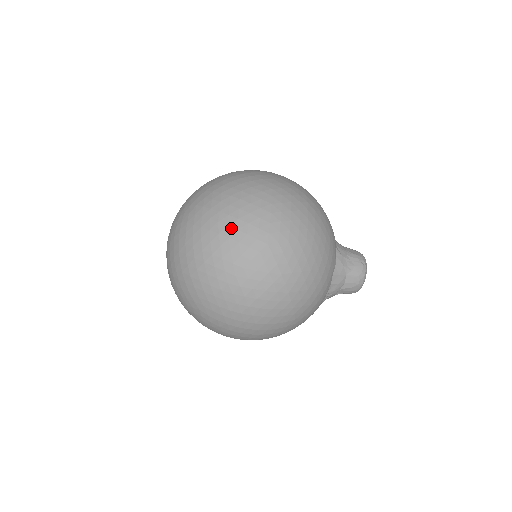
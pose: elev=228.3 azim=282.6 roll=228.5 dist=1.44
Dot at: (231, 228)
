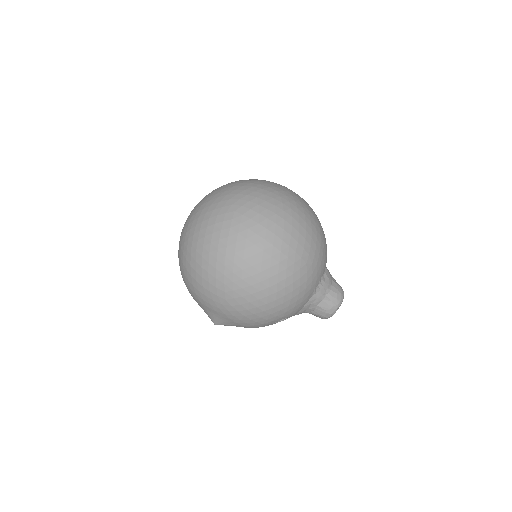
Dot at: occluded
